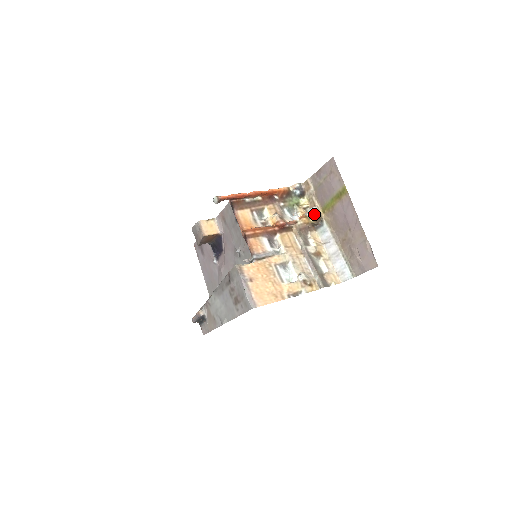
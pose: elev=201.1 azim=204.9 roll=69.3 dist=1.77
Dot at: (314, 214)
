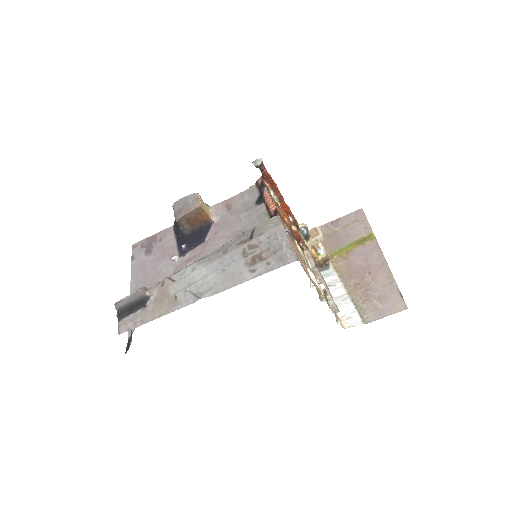
Dot at: (325, 252)
